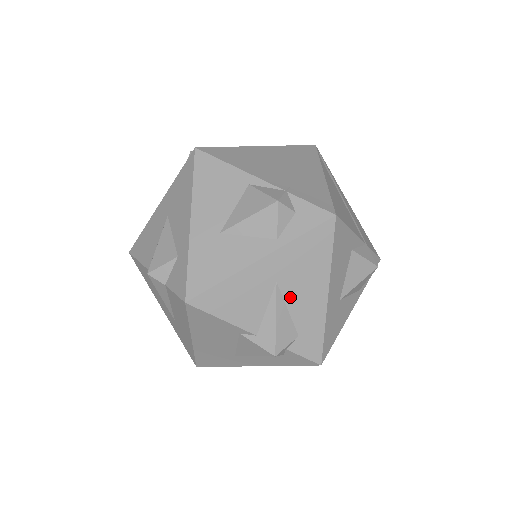
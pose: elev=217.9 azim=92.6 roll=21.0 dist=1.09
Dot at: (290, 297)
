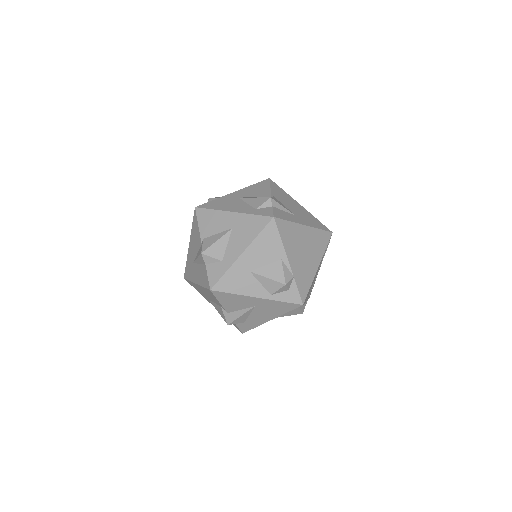
Dot at: (255, 312)
